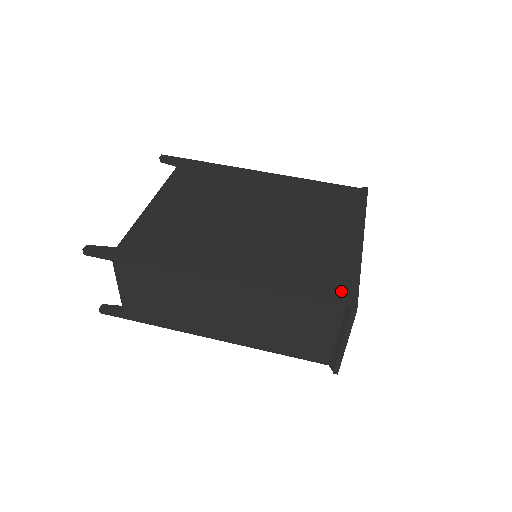
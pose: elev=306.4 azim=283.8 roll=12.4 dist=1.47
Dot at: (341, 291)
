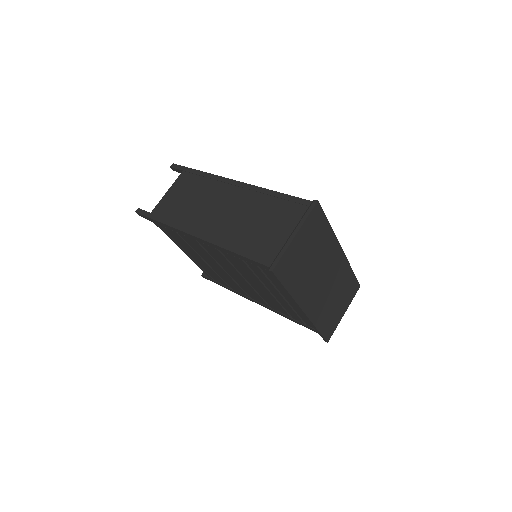
Dot at: occluded
